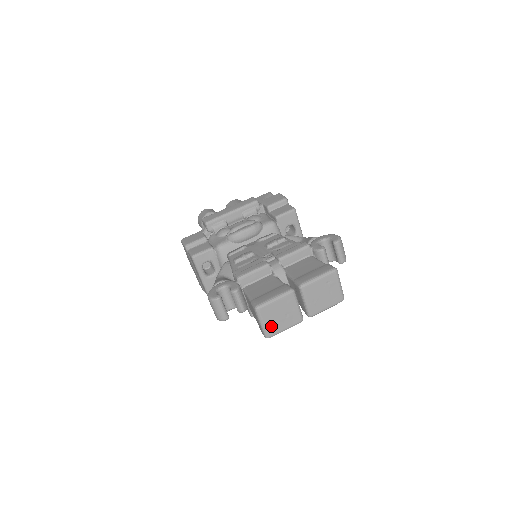
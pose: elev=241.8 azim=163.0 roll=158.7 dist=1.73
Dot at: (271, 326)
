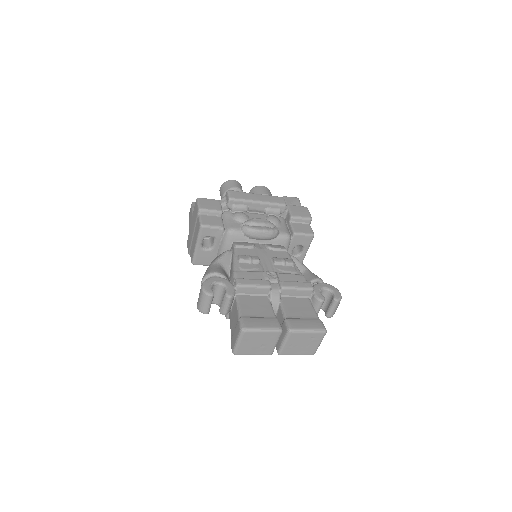
Dot at: (244, 348)
